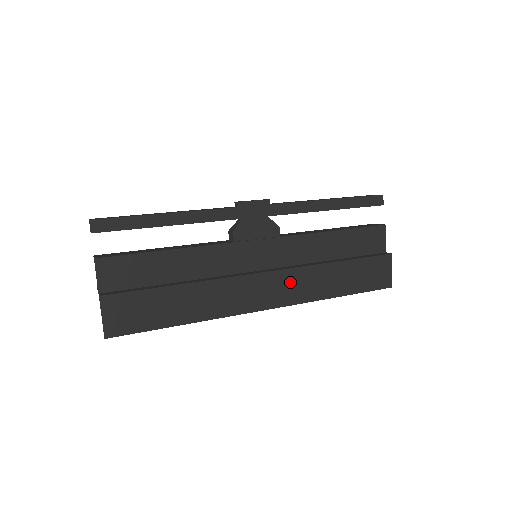
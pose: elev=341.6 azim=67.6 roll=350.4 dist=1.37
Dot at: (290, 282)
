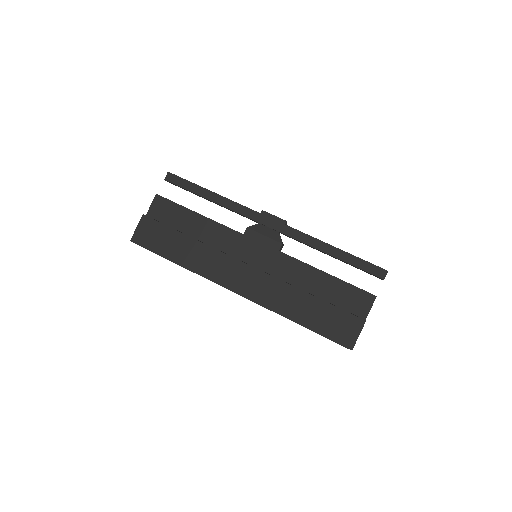
Dot at: (264, 285)
